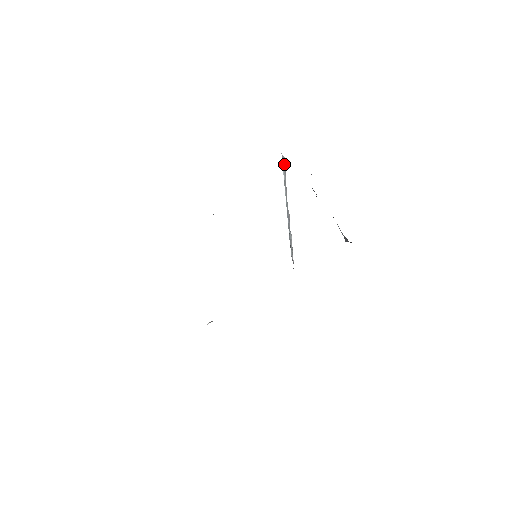
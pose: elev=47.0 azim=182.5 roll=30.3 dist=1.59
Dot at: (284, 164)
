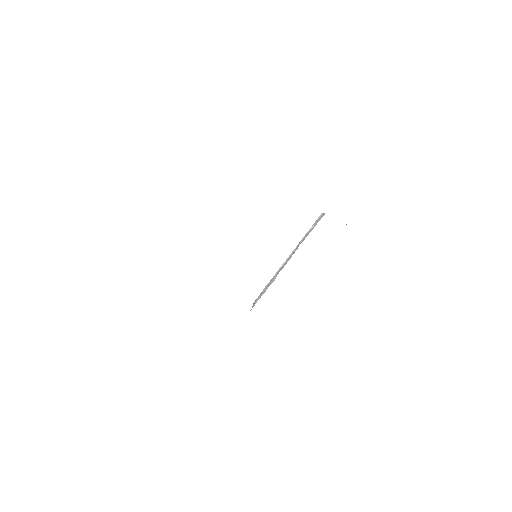
Dot at: occluded
